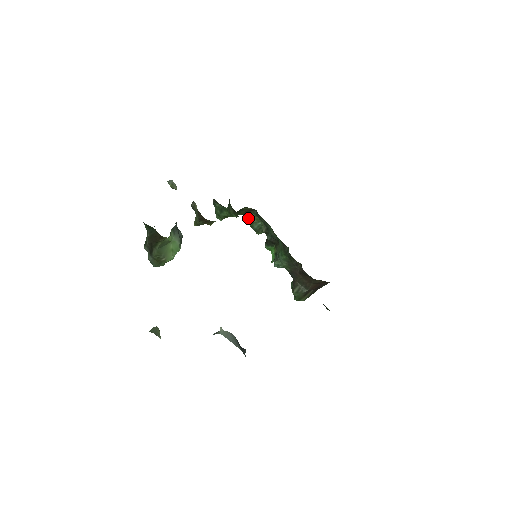
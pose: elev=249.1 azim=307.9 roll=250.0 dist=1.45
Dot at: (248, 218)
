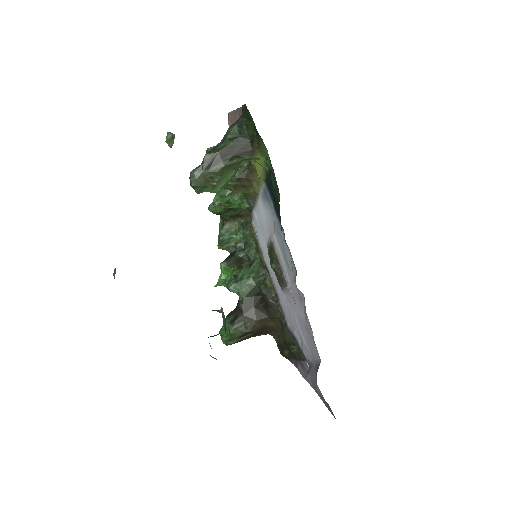
Dot at: (227, 223)
